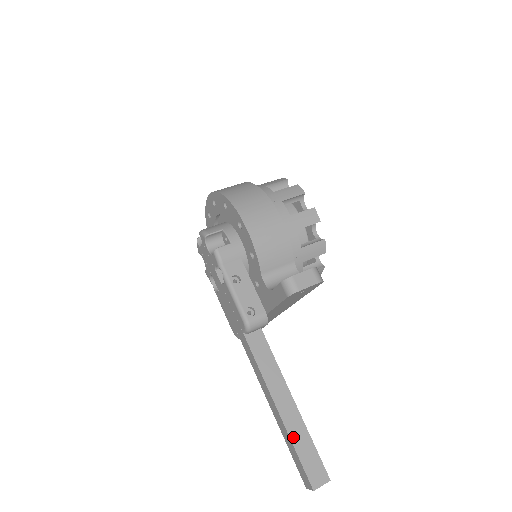
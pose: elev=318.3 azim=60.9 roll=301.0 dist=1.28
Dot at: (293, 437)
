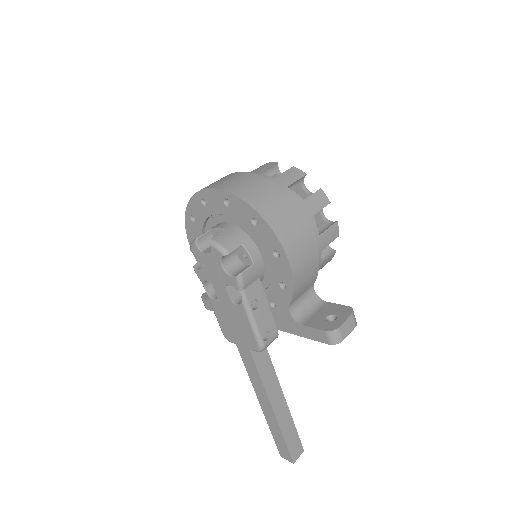
Dot at: (283, 429)
